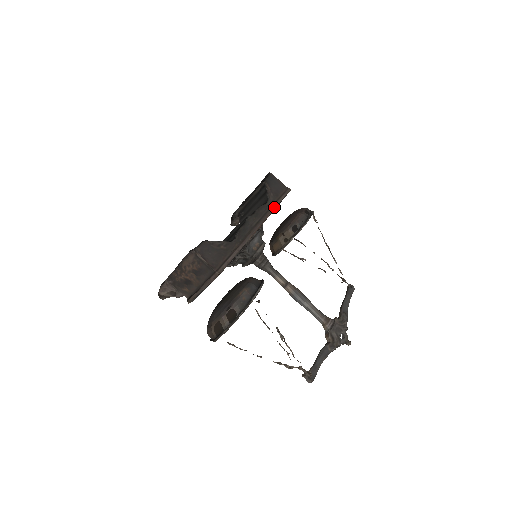
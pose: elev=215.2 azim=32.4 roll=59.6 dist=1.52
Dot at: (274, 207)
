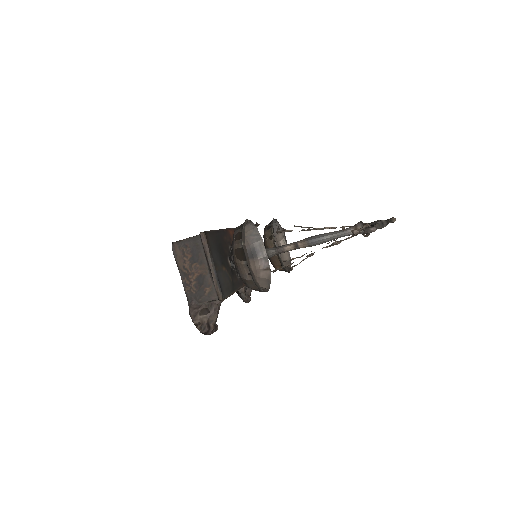
Dot at: occluded
